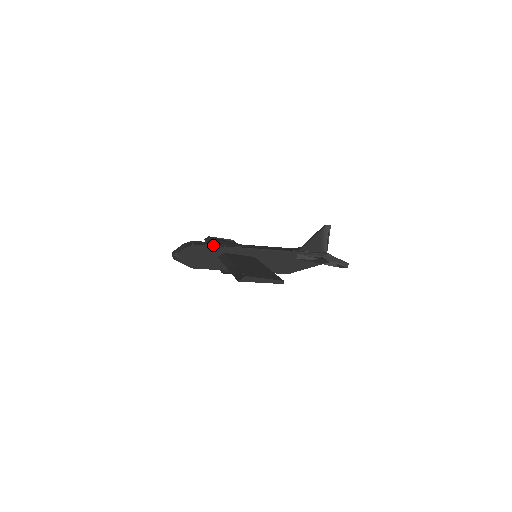
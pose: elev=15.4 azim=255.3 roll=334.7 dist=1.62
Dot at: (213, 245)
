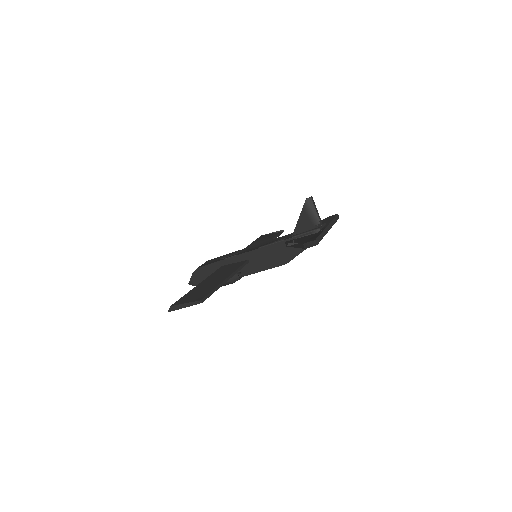
Dot at: (213, 262)
